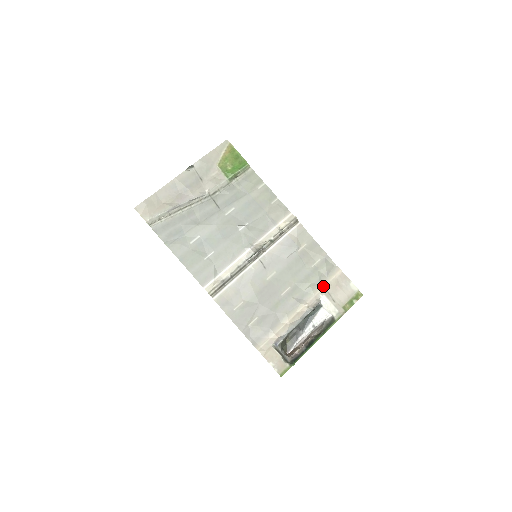
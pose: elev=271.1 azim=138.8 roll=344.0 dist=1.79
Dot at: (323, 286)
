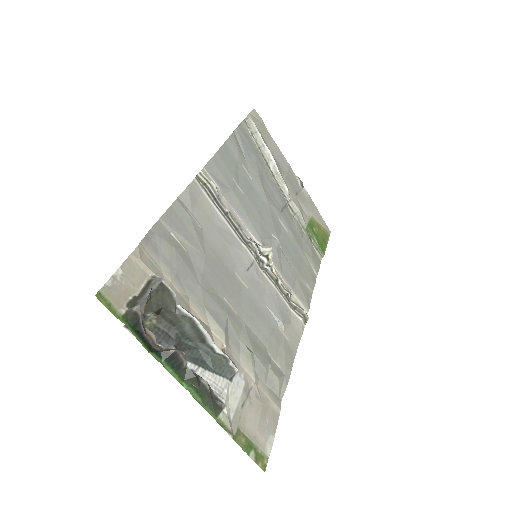
Dot at: (255, 378)
